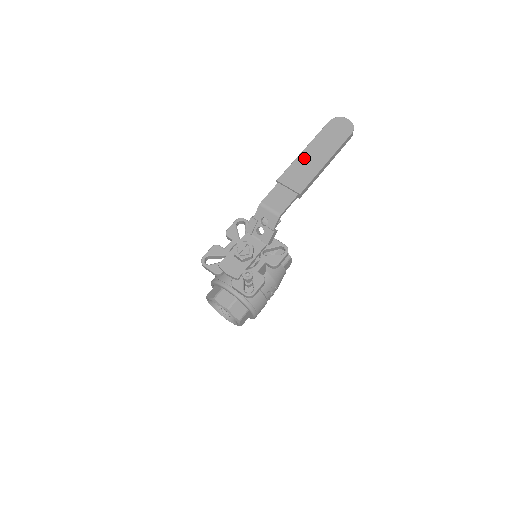
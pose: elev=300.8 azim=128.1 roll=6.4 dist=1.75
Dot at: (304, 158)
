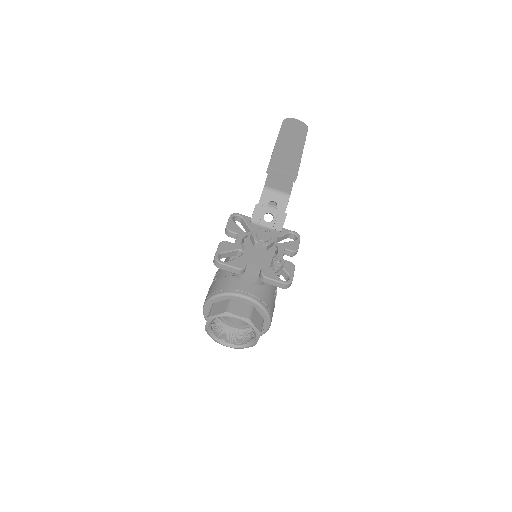
Dot at: (281, 148)
